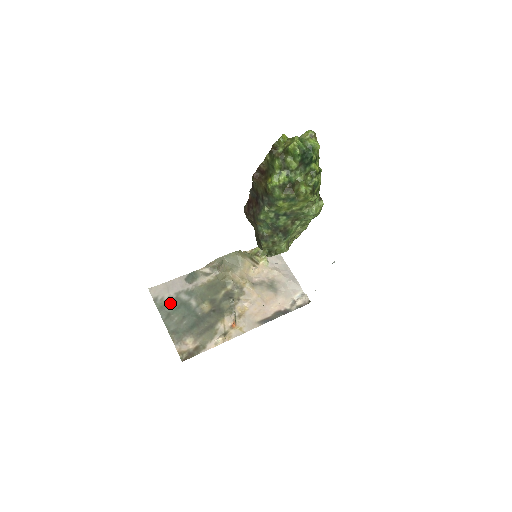
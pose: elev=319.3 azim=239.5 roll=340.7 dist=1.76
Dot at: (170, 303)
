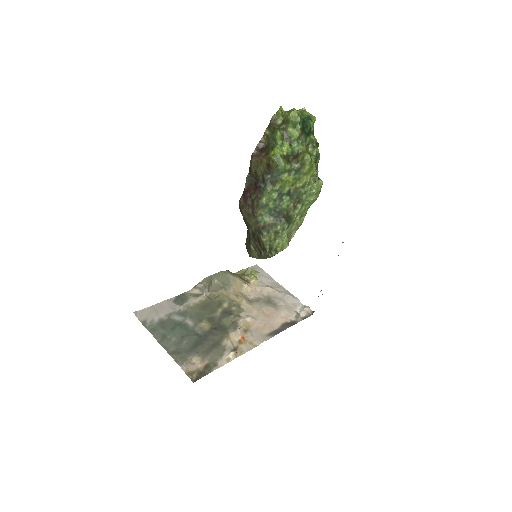
Dot at: (163, 324)
